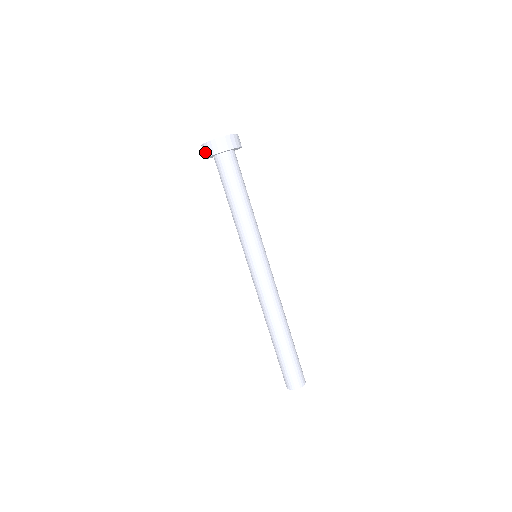
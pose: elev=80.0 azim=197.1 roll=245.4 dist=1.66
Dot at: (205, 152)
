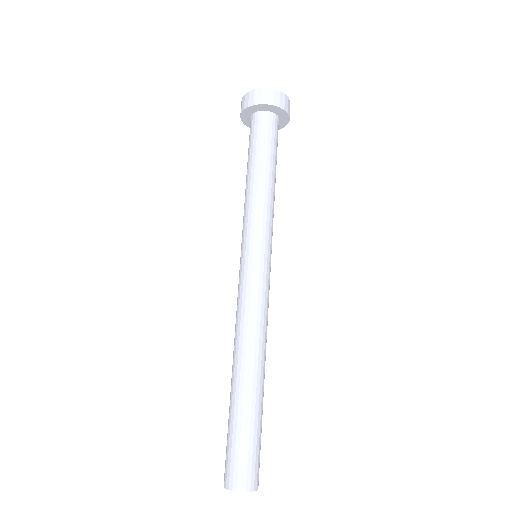
Dot at: (241, 108)
